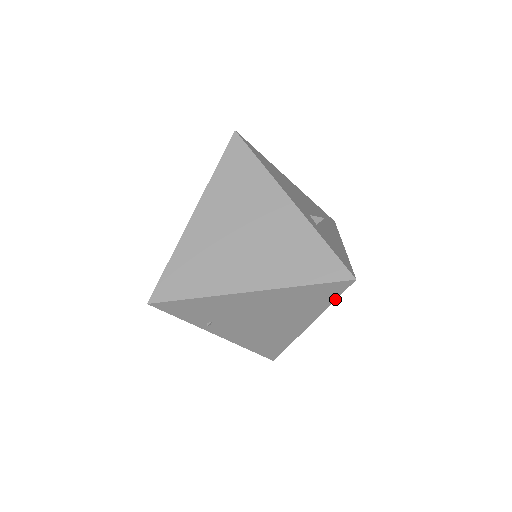
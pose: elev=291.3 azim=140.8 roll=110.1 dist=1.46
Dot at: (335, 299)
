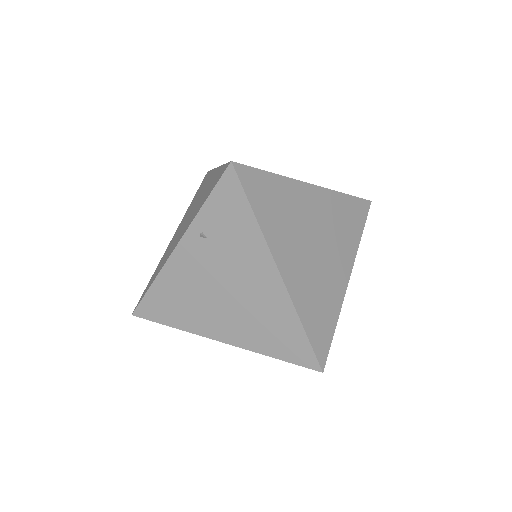
Dot at: (282, 359)
